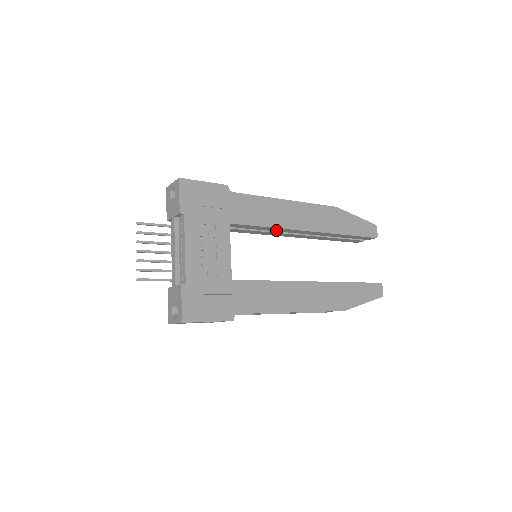
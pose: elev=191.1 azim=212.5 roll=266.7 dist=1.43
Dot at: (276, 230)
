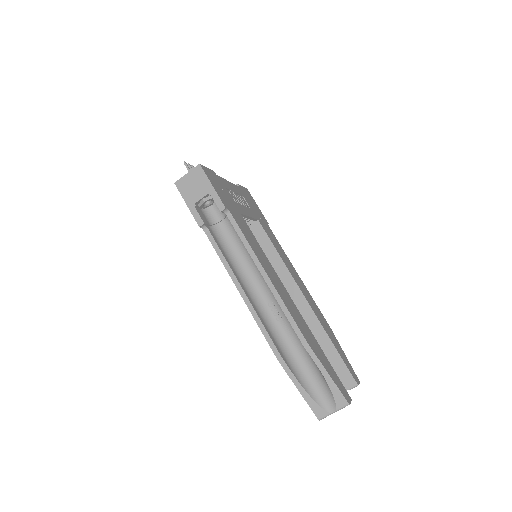
Dot at: (279, 271)
